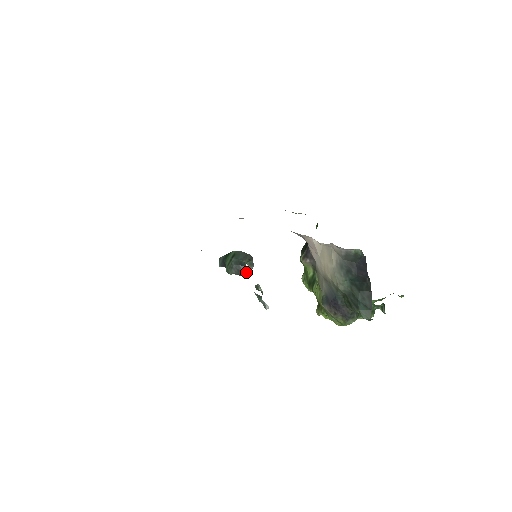
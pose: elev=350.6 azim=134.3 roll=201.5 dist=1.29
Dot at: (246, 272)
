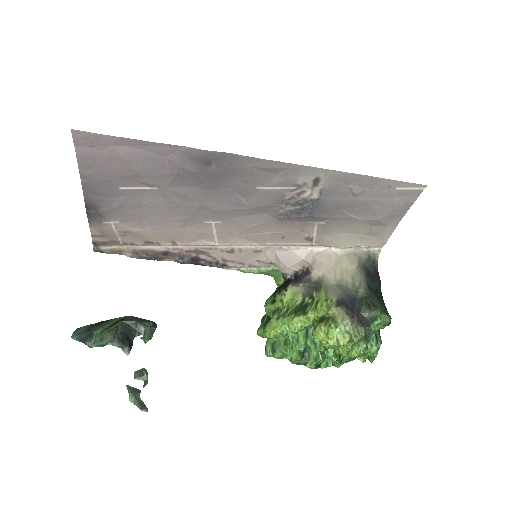
Dot at: (131, 347)
